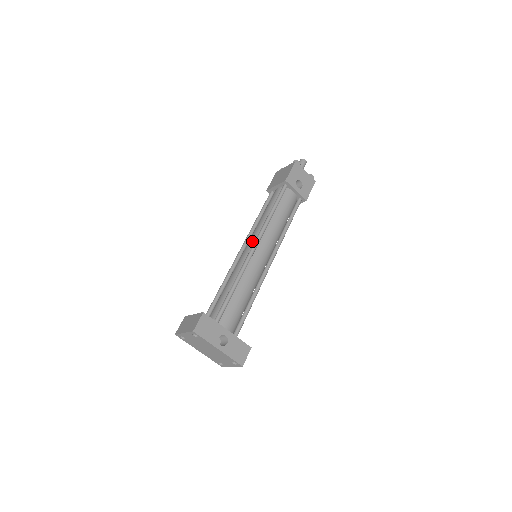
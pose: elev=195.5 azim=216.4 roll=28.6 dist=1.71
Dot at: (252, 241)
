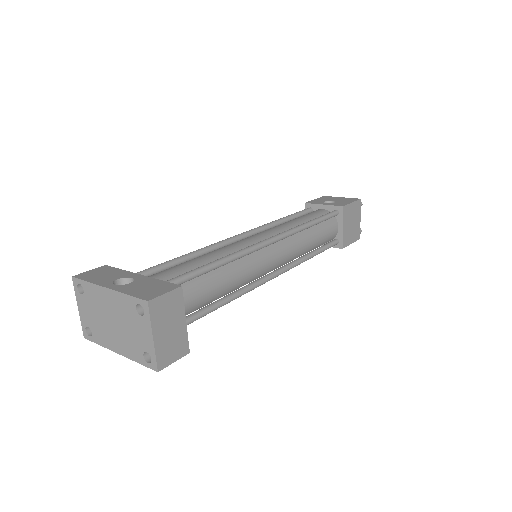
Dot at: occluded
